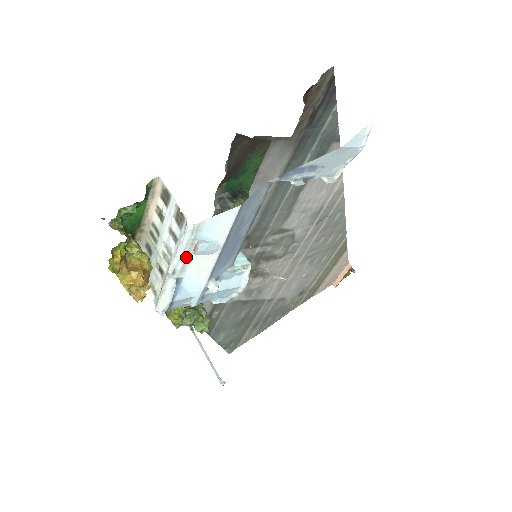
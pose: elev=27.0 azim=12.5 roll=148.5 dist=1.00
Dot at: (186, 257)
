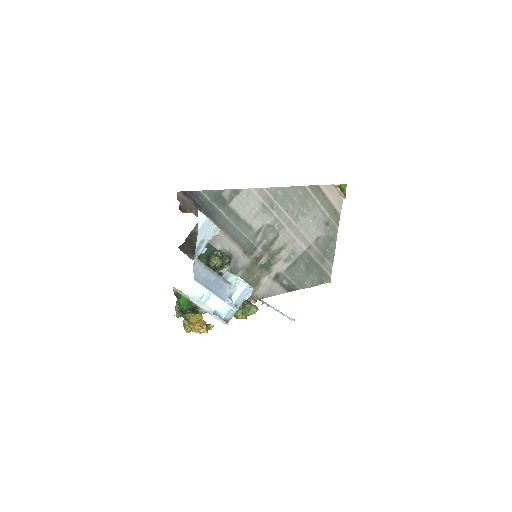
Dot at: (205, 306)
